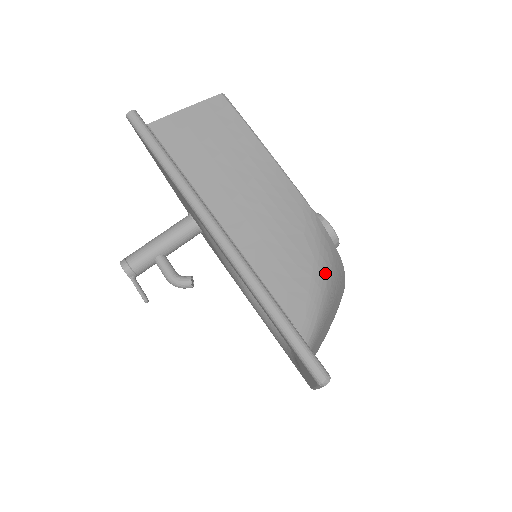
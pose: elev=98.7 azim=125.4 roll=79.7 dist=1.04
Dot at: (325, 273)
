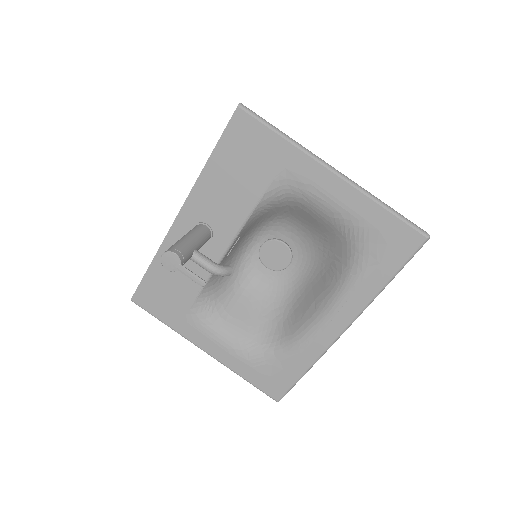
Dot at: occluded
